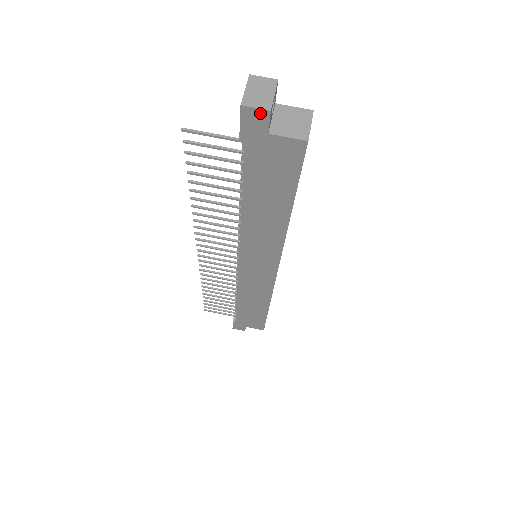
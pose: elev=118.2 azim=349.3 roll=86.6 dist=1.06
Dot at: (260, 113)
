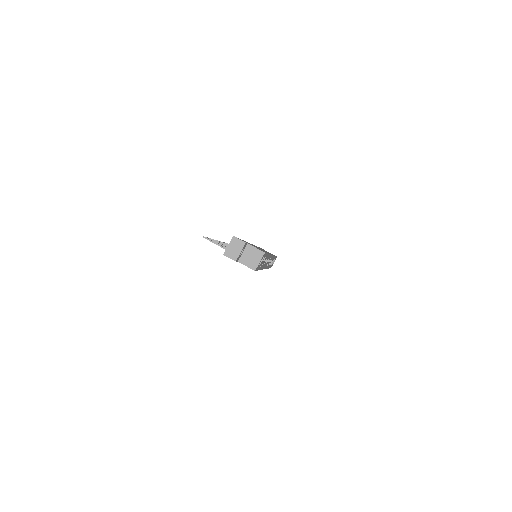
Dot at: (232, 259)
